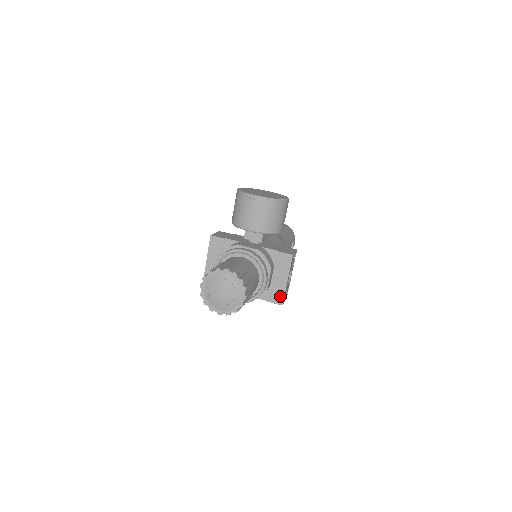
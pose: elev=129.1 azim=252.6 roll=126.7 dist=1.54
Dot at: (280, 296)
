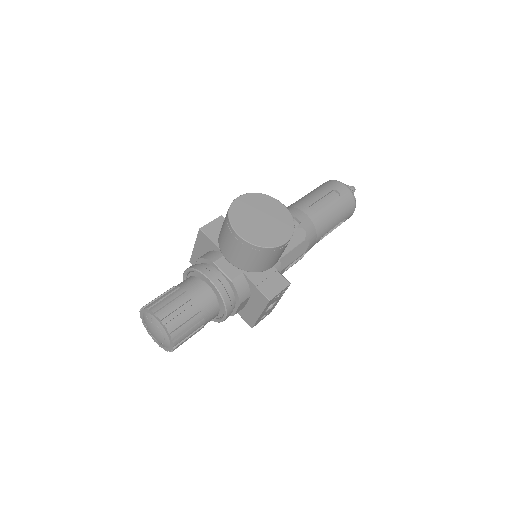
Dot at: (251, 321)
